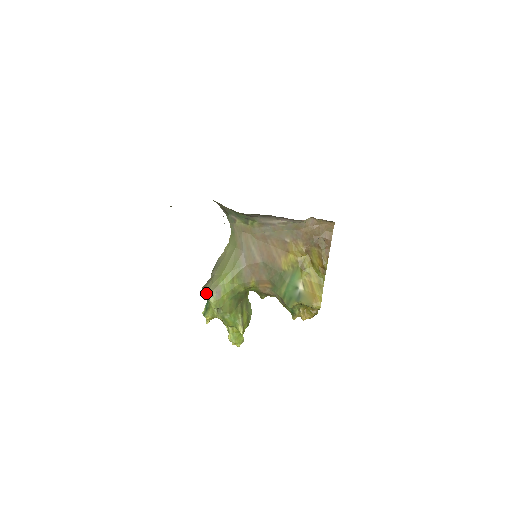
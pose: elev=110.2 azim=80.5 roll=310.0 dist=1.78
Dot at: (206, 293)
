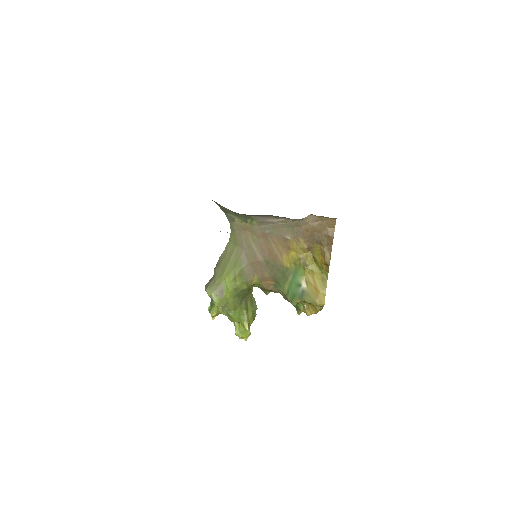
Dot at: (209, 292)
